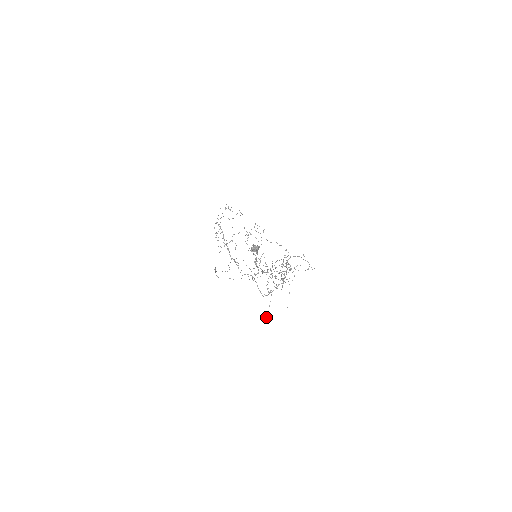
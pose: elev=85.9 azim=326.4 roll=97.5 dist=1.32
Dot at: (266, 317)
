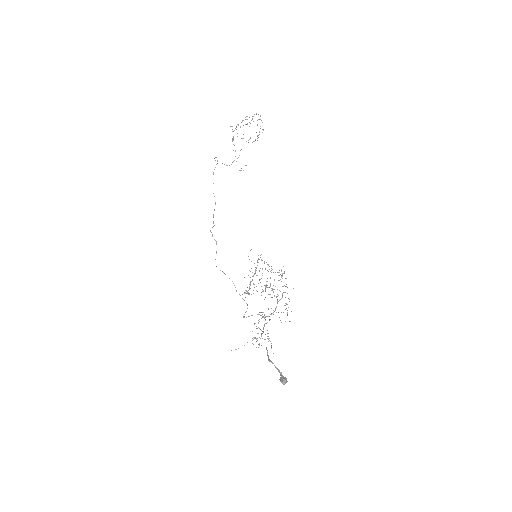
Dot at: occluded
